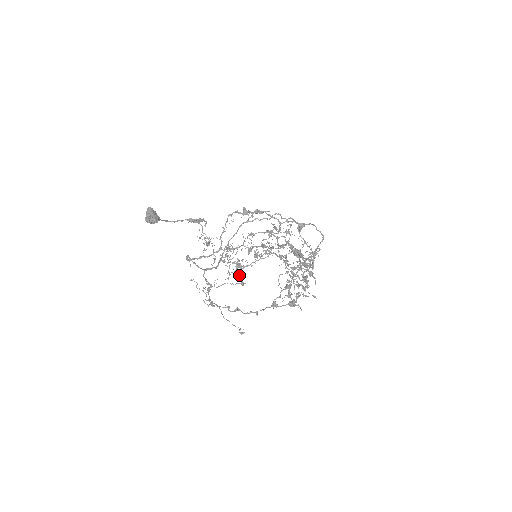
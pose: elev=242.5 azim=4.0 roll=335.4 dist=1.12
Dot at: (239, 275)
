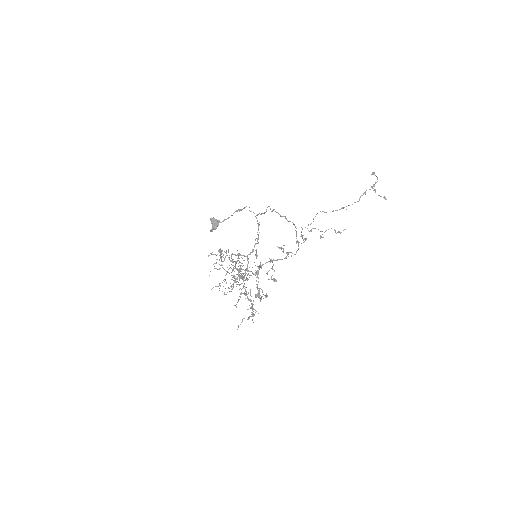
Dot at: occluded
